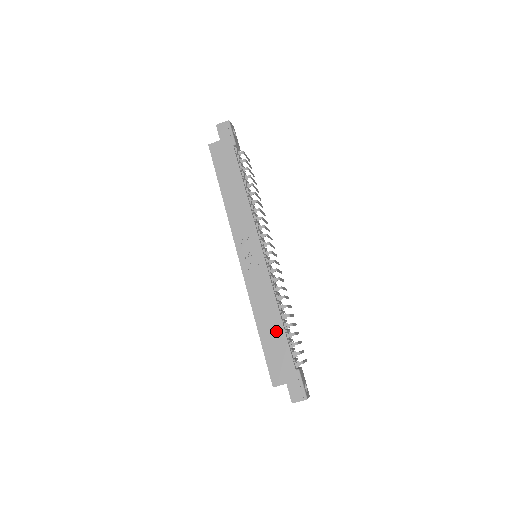
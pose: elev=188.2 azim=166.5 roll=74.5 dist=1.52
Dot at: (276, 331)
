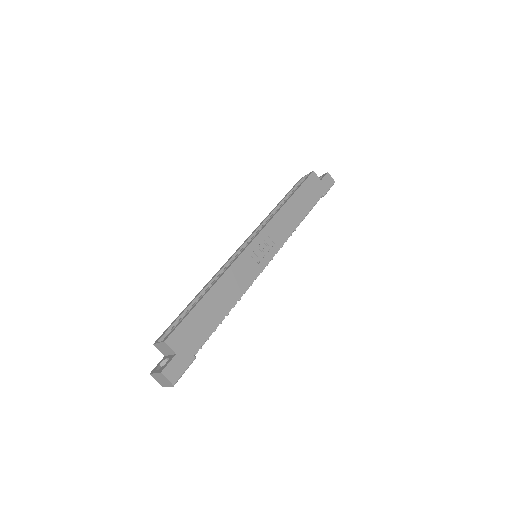
Dot at: (217, 312)
